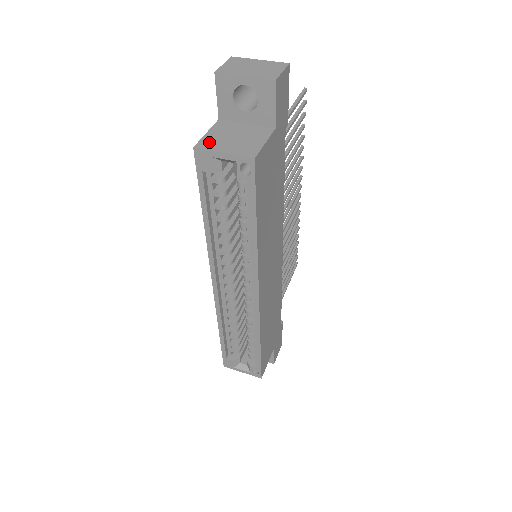
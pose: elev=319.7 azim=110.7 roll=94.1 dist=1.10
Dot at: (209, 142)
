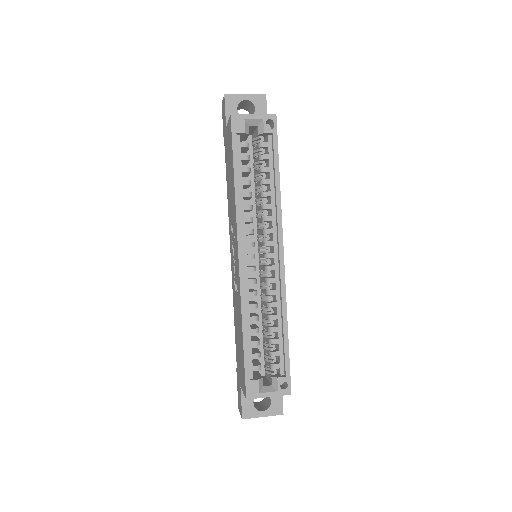
Dot at: occluded
